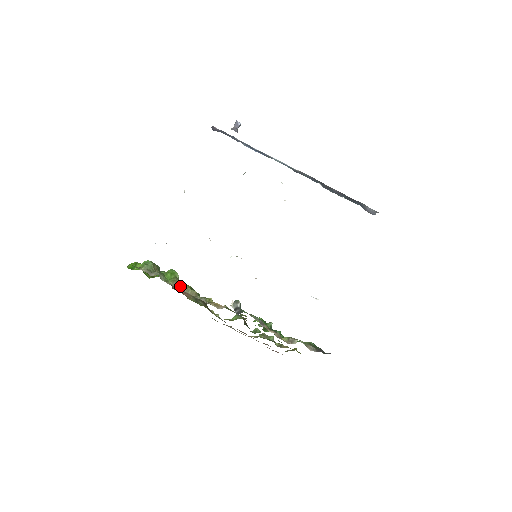
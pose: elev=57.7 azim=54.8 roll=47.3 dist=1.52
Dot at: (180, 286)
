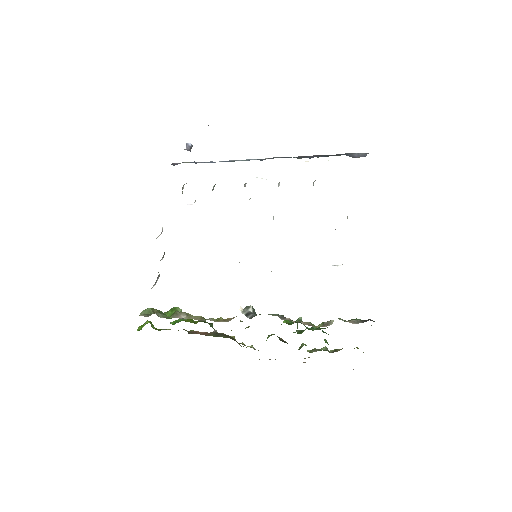
Dot at: (181, 316)
